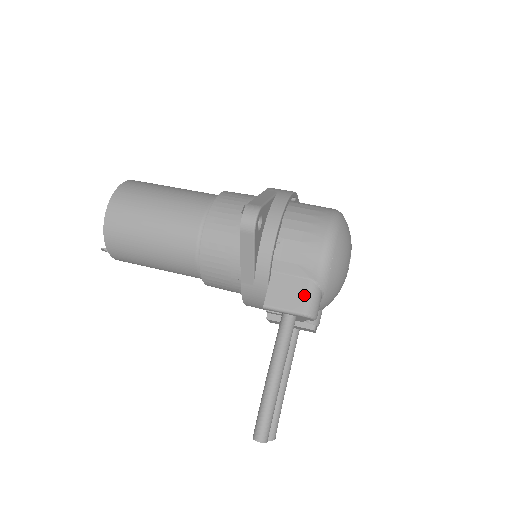
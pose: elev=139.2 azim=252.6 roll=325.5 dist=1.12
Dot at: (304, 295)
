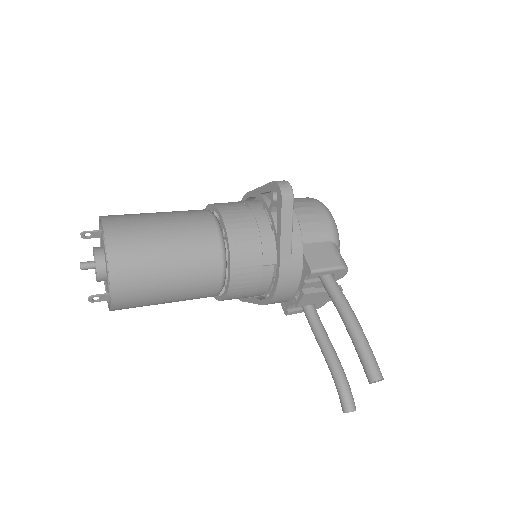
Dot at: (333, 253)
